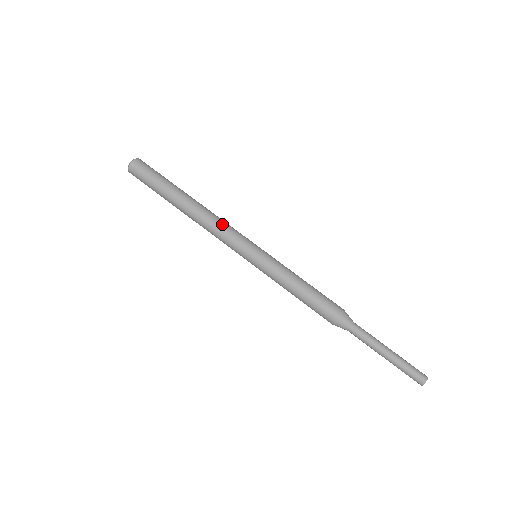
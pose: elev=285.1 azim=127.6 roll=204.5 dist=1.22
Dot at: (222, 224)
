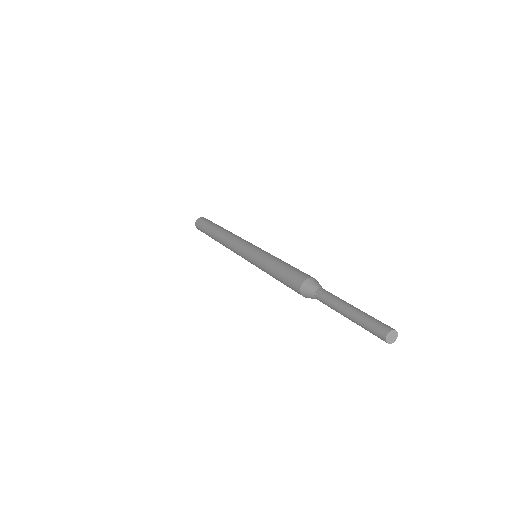
Dot at: (235, 238)
